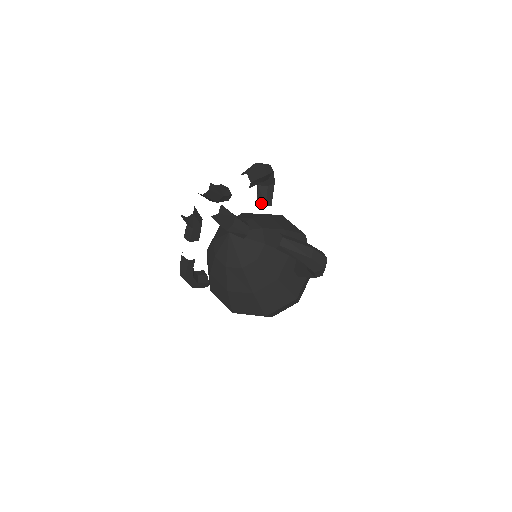
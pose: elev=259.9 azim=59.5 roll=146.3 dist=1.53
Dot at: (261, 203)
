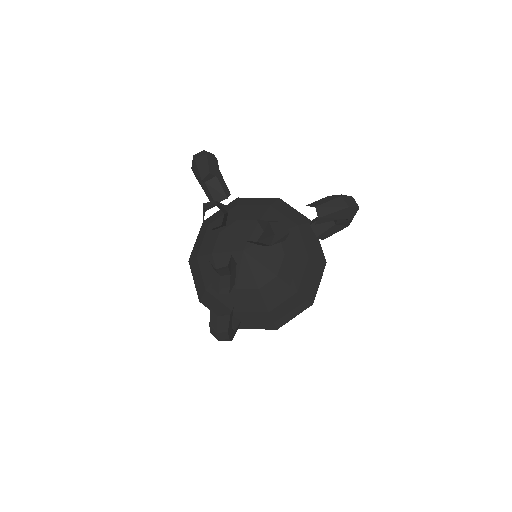
Dot at: (220, 199)
